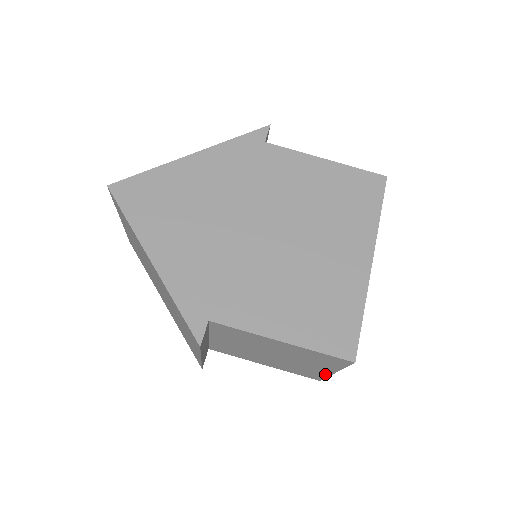
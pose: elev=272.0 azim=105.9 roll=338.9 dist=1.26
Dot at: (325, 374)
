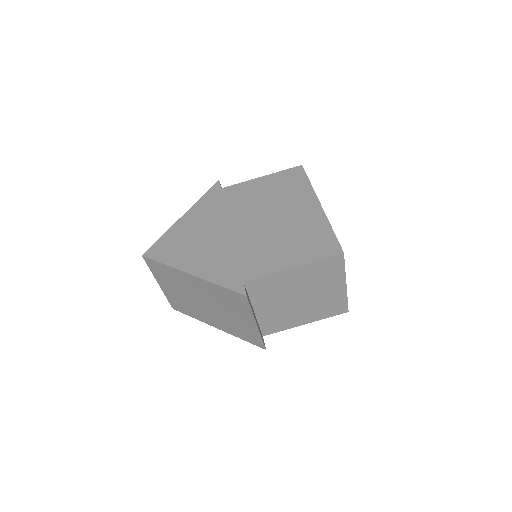
Dot at: (343, 294)
